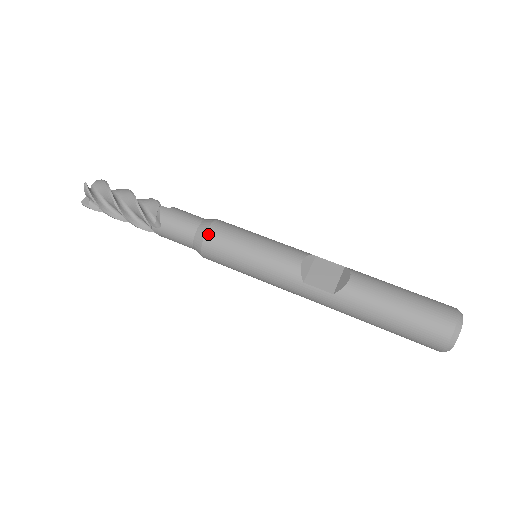
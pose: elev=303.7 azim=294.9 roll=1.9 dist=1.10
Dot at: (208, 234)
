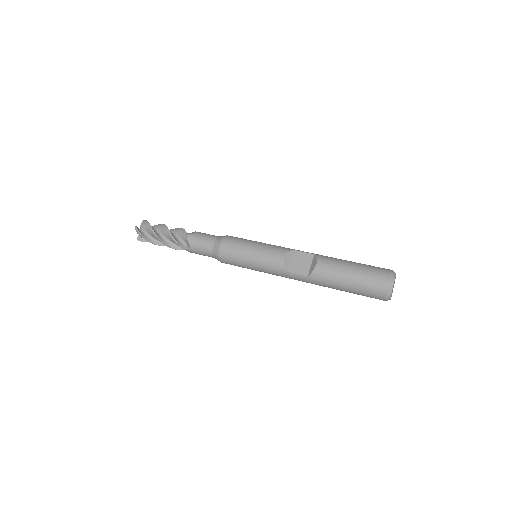
Dot at: (221, 249)
